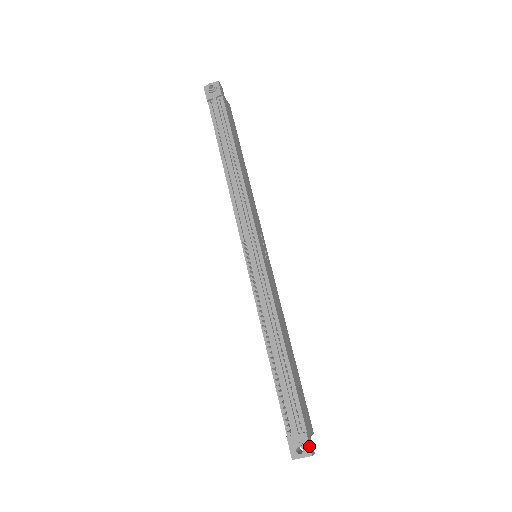
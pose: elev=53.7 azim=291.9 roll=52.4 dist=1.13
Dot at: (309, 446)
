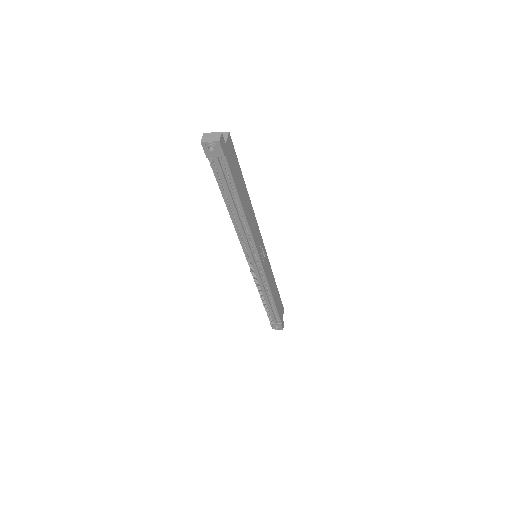
Dot at: (282, 328)
